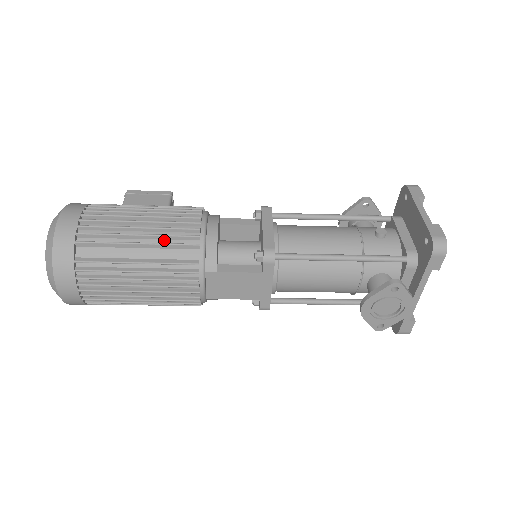
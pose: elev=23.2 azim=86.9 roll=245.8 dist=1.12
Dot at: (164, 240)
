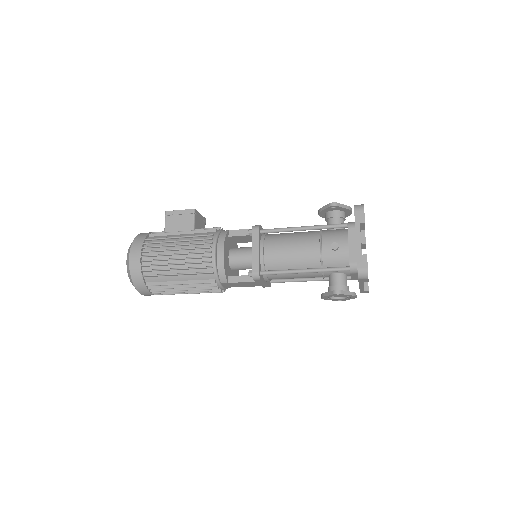
Dot at: (192, 270)
